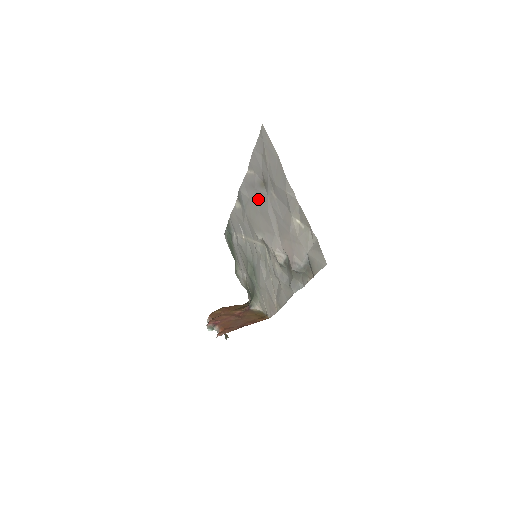
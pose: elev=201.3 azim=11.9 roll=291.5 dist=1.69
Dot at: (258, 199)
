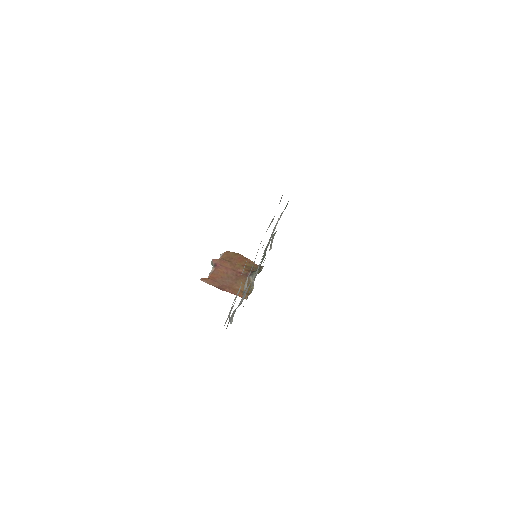
Dot at: occluded
